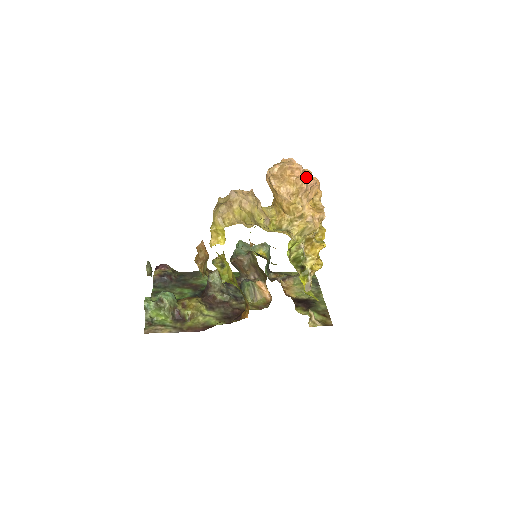
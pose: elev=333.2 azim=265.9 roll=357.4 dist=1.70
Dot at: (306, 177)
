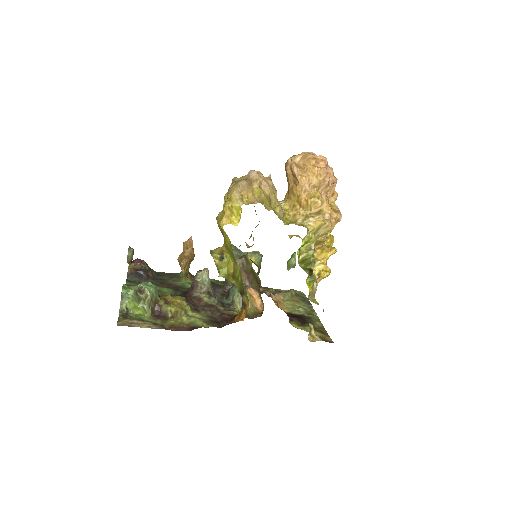
Dot at: occluded
